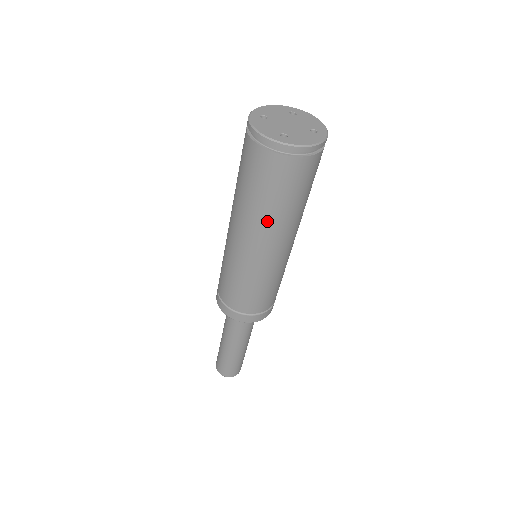
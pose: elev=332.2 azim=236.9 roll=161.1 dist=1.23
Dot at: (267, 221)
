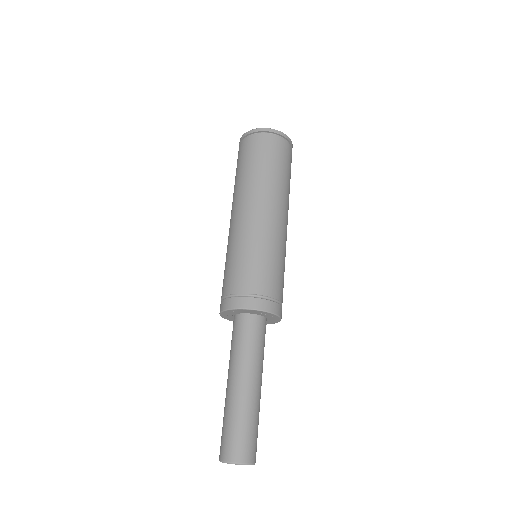
Dot at: (258, 183)
